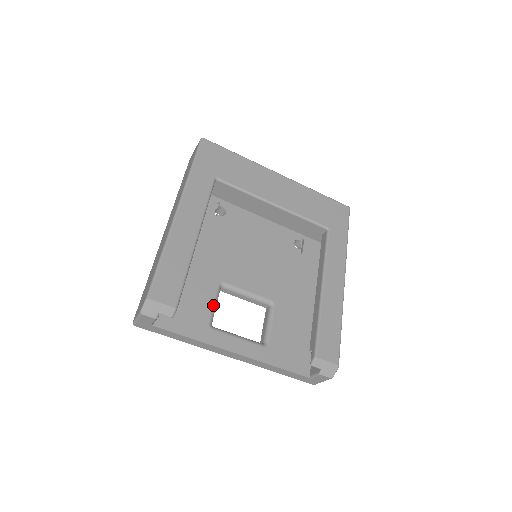
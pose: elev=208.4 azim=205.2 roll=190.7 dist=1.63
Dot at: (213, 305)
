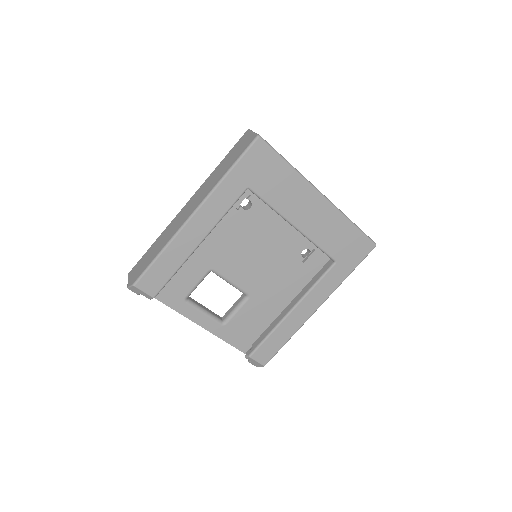
Dot at: (195, 285)
